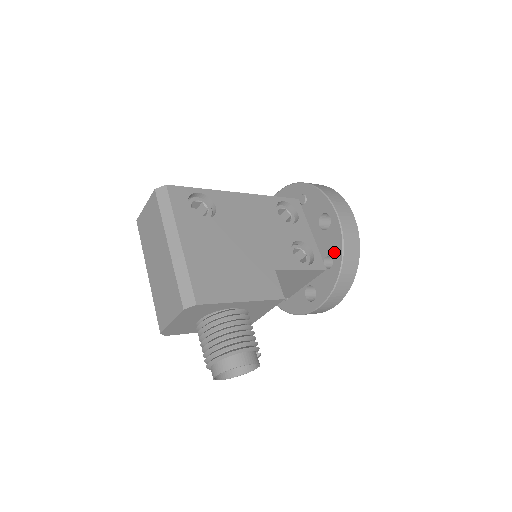
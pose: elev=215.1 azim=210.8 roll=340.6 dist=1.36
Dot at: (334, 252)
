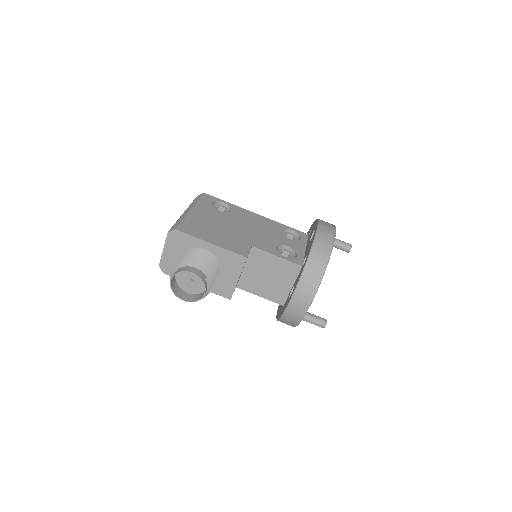
Dot at: (309, 250)
